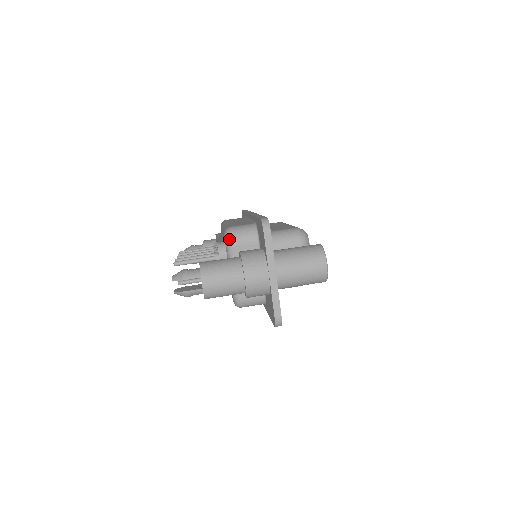
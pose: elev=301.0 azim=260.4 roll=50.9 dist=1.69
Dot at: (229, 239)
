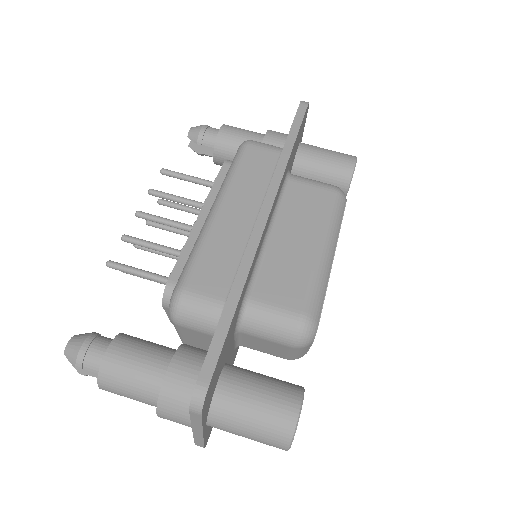
Dot at: (172, 315)
